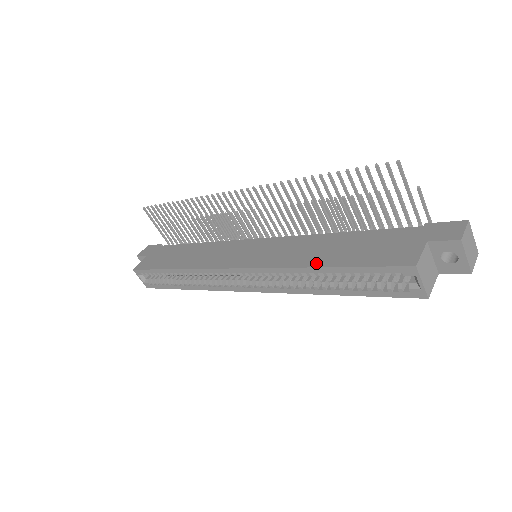
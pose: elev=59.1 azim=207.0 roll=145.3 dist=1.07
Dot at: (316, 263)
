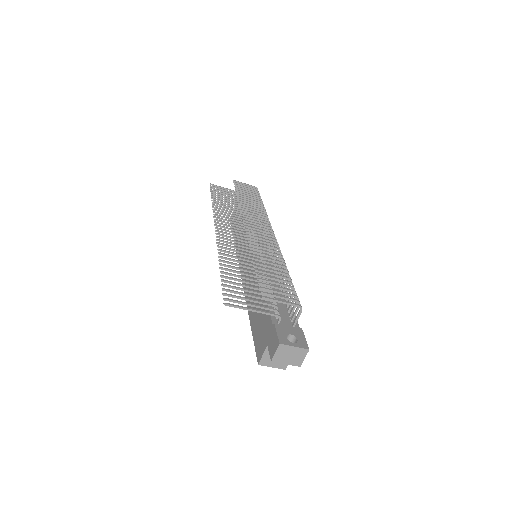
Dot at: (249, 311)
